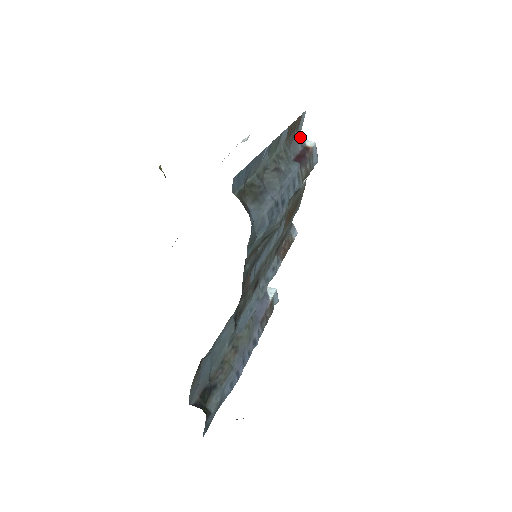
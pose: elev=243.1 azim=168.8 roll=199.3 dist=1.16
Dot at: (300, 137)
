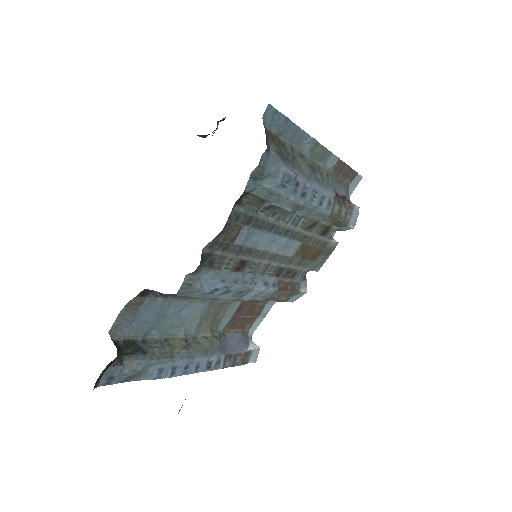
Dot at: (348, 191)
